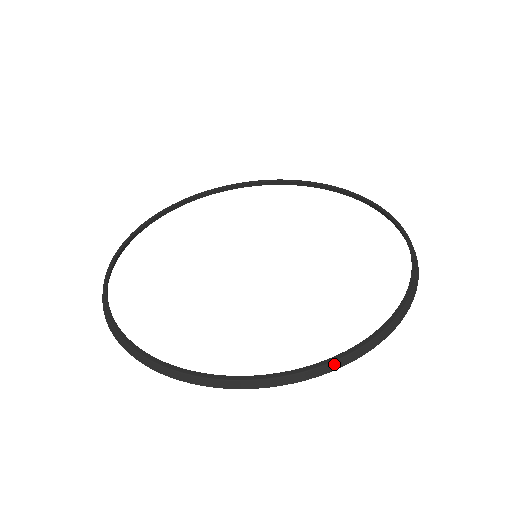
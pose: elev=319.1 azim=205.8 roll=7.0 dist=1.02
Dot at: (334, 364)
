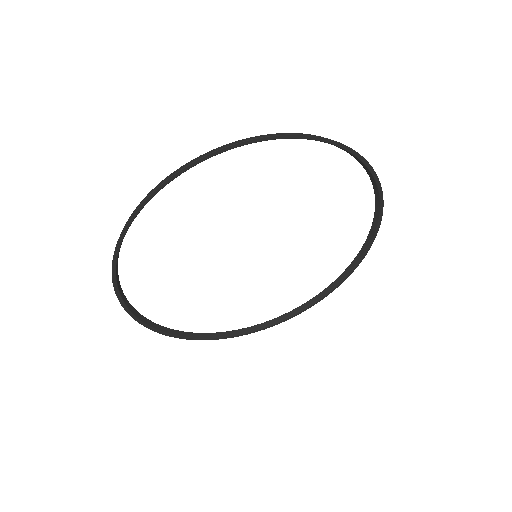
Dot at: (176, 171)
